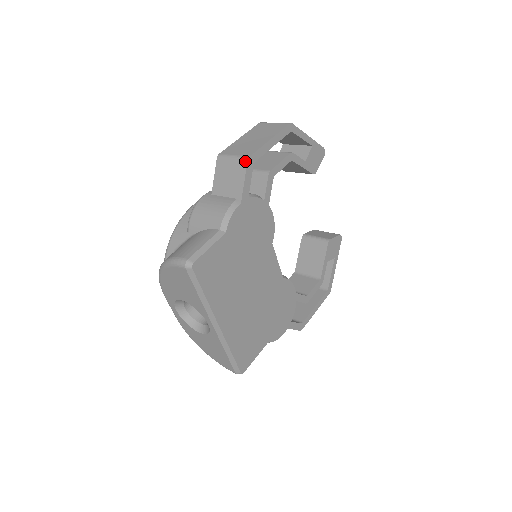
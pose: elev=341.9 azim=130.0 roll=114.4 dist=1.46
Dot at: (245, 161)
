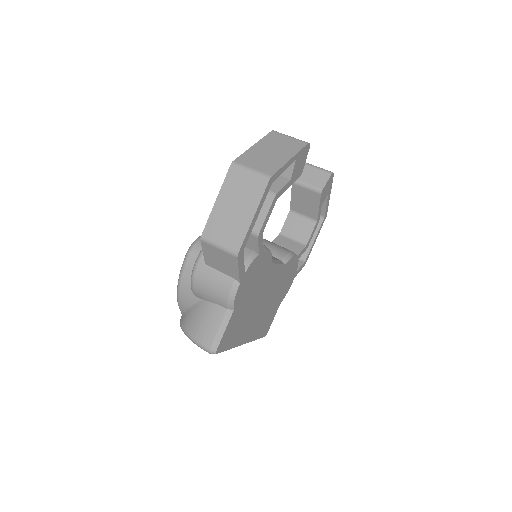
Dot at: (235, 257)
